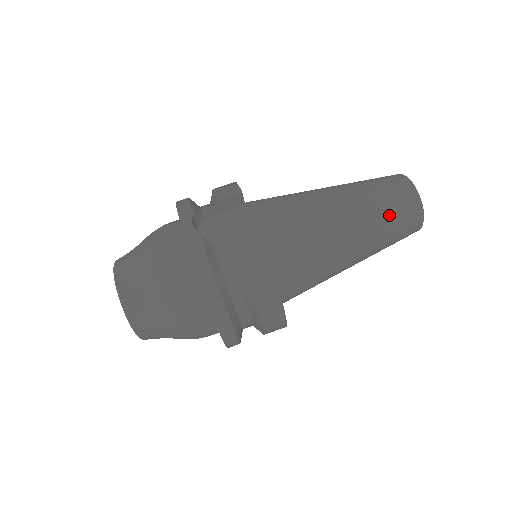
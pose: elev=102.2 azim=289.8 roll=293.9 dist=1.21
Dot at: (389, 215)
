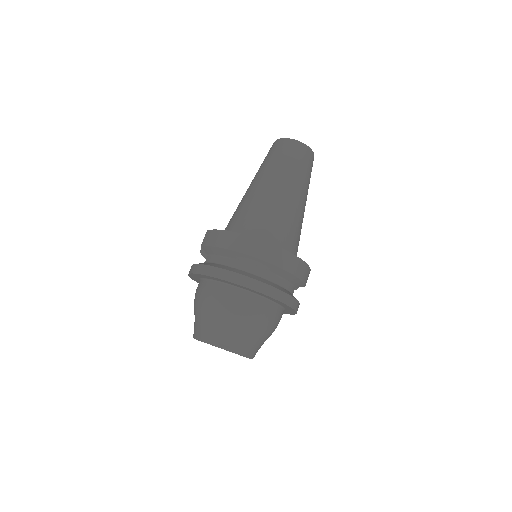
Dot at: (272, 159)
